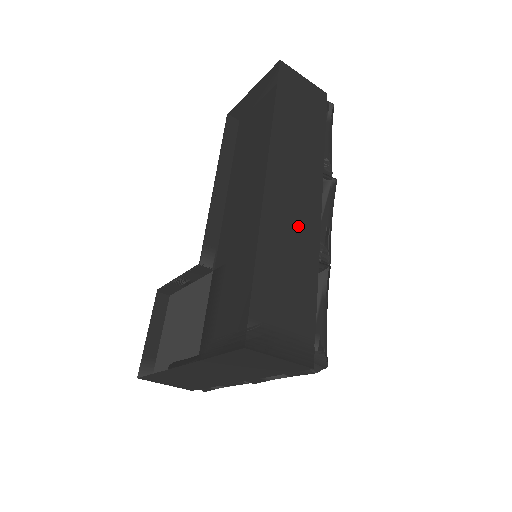
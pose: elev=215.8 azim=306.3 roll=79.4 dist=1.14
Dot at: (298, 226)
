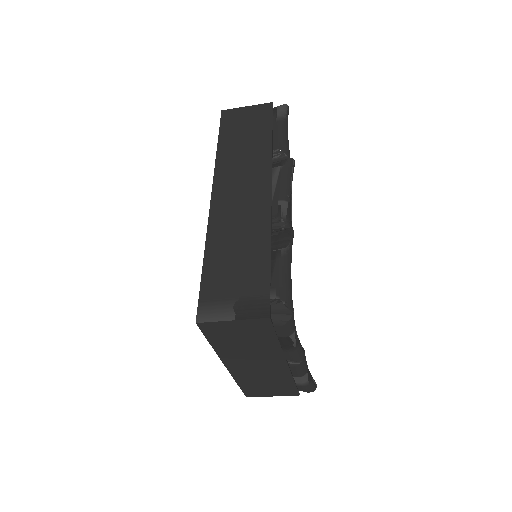
Dot at: (246, 215)
